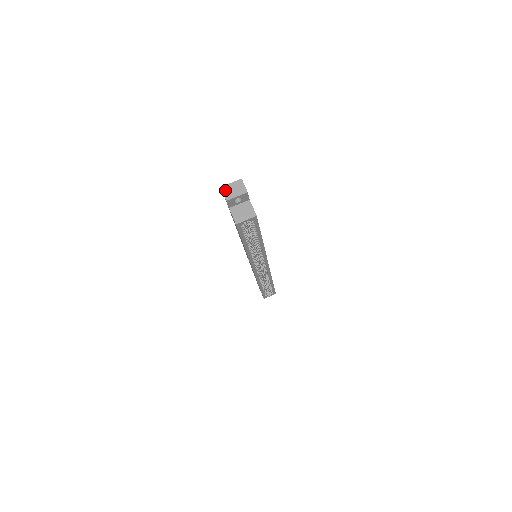
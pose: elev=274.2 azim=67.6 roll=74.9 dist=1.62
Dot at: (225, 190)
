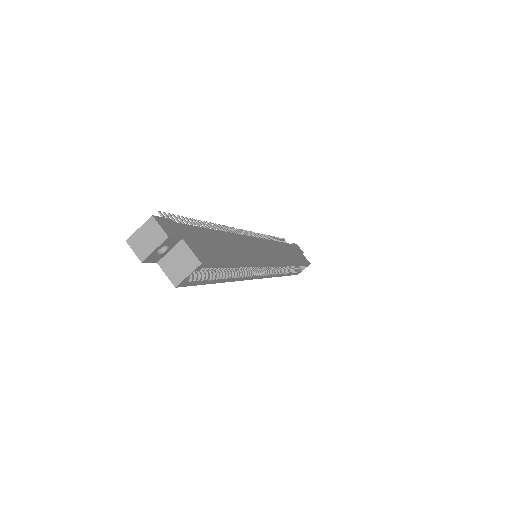
Dot at: (134, 244)
